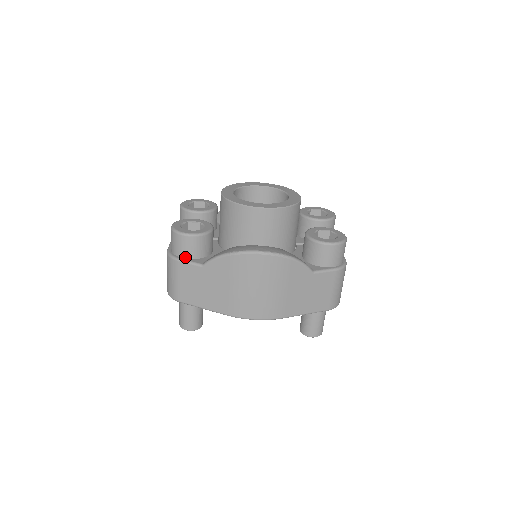
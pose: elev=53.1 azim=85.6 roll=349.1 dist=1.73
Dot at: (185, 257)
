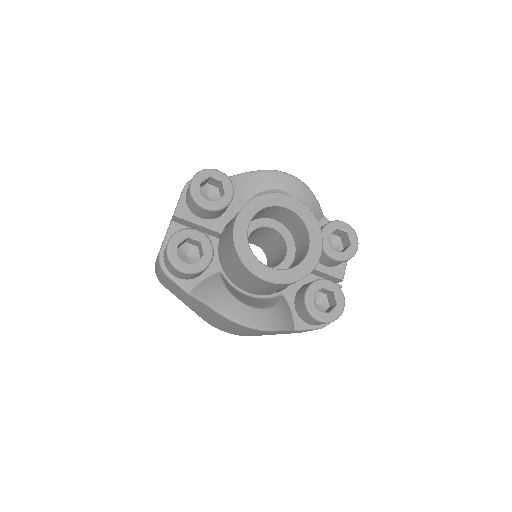
Dot at: (175, 276)
